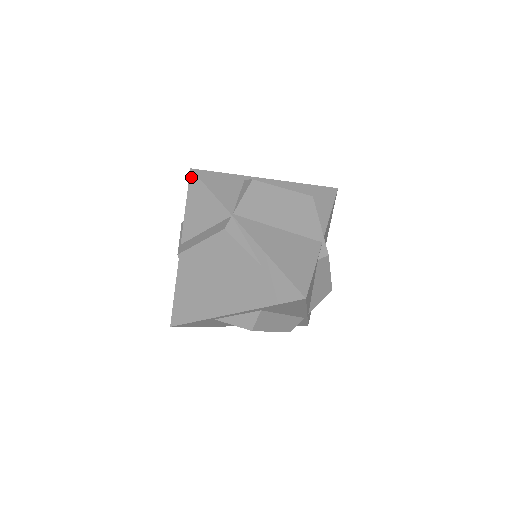
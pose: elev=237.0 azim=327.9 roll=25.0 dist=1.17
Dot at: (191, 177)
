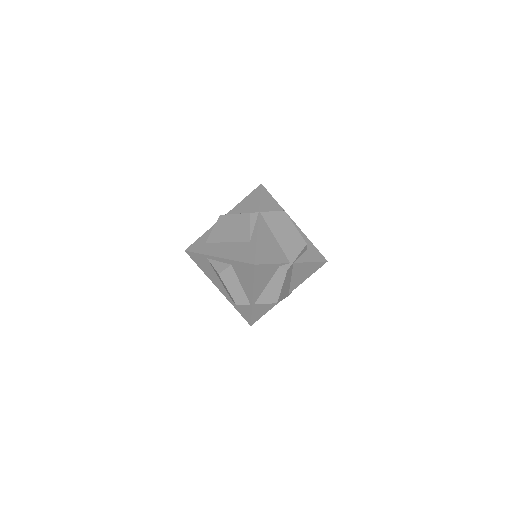
Dot at: (258, 187)
